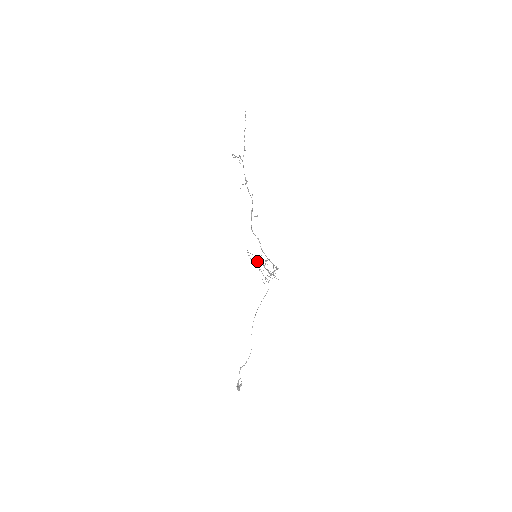
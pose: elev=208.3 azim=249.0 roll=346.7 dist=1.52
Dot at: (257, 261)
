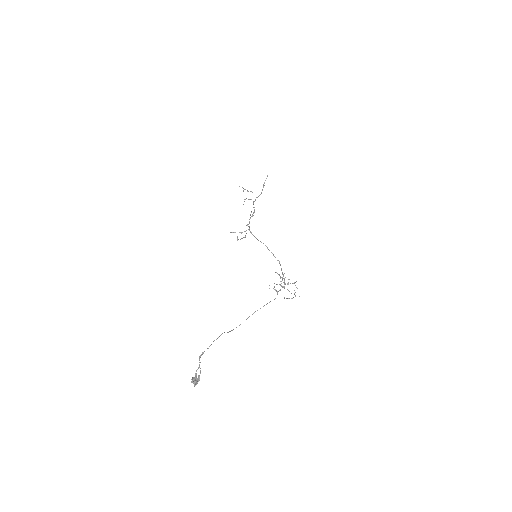
Dot at: occluded
